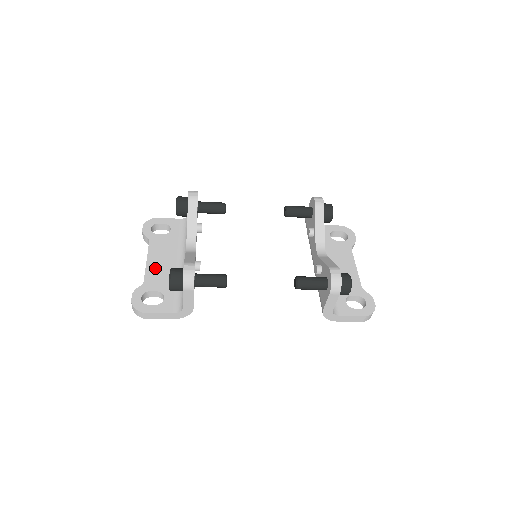
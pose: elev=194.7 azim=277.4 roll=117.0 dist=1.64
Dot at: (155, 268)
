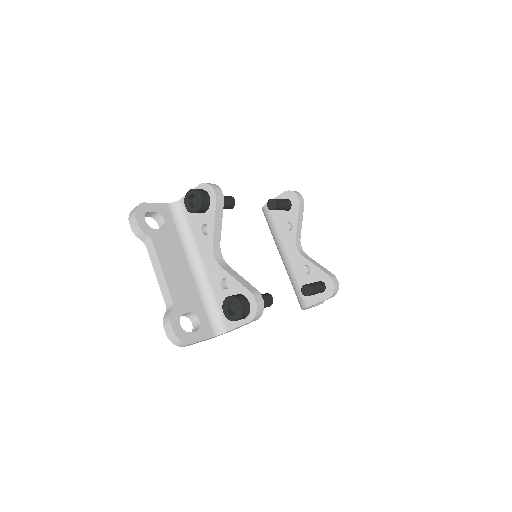
Dot at: (175, 281)
